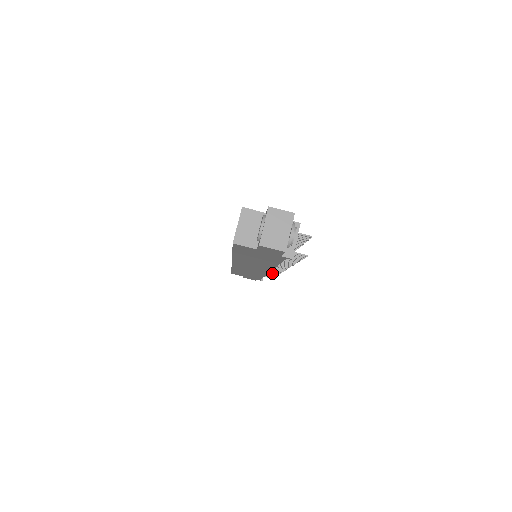
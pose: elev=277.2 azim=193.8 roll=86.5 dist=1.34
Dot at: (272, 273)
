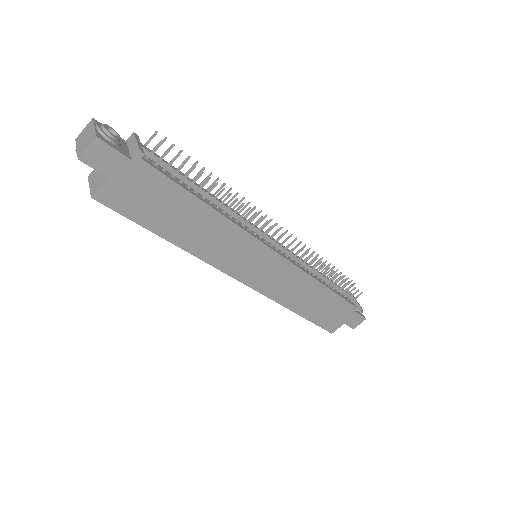
Dot at: (319, 270)
